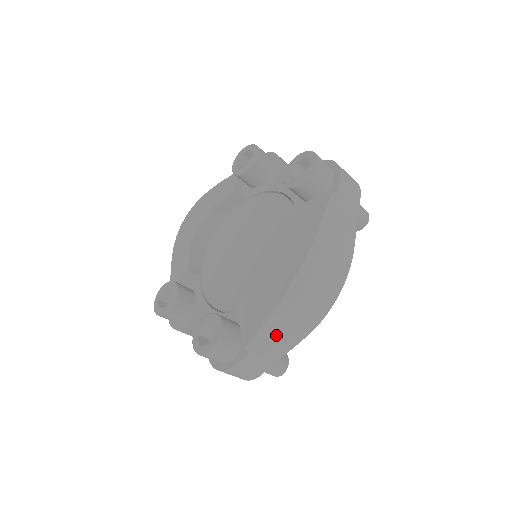
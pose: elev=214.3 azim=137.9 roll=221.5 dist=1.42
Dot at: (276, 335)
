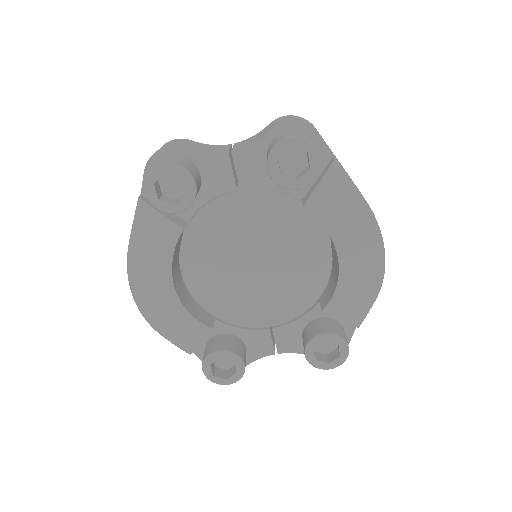
Dot at: occluded
